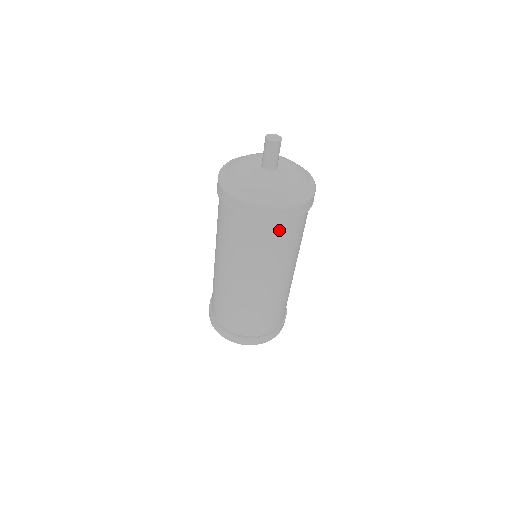
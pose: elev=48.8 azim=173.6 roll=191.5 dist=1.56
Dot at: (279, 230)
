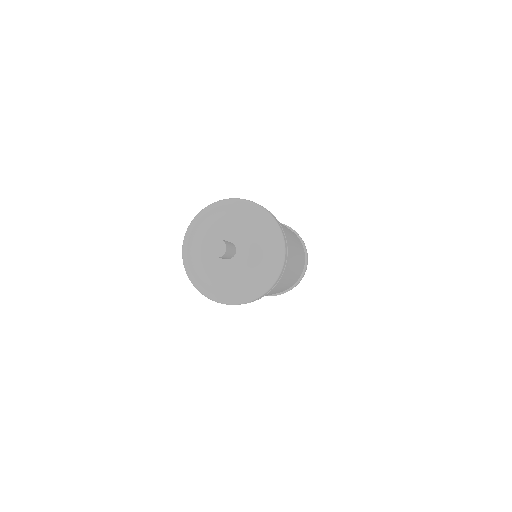
Dot at: occluded
